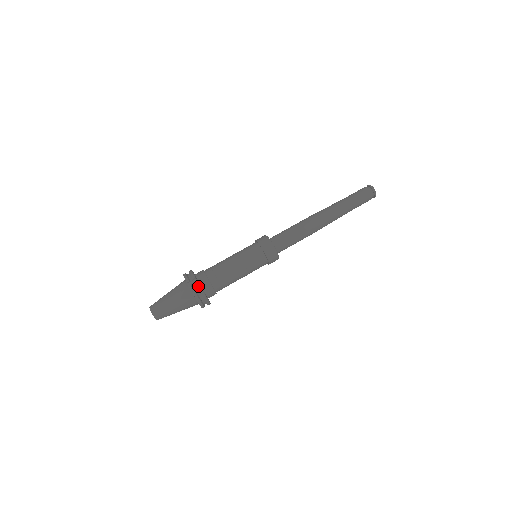
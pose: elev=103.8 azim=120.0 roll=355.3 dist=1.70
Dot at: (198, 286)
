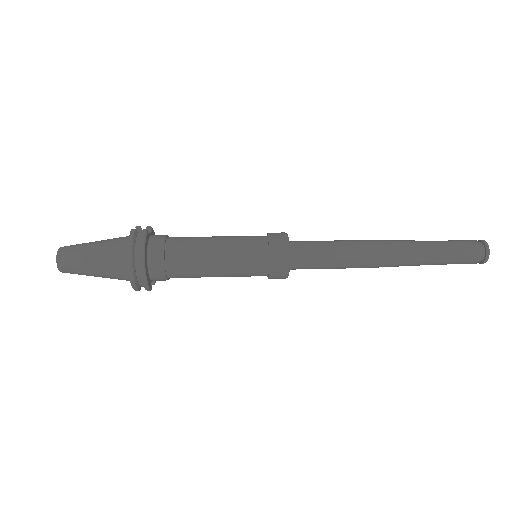
Dot at: occluded
